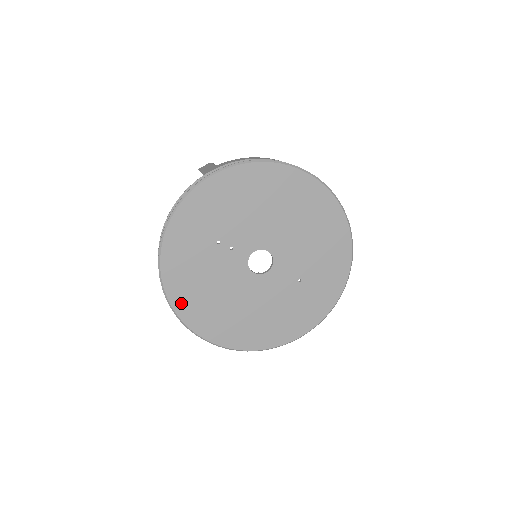
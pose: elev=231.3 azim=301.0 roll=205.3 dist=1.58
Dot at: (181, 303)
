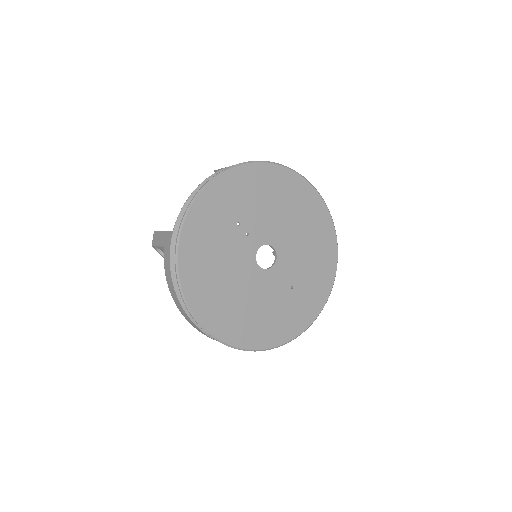
Dot at: (188, 271)
